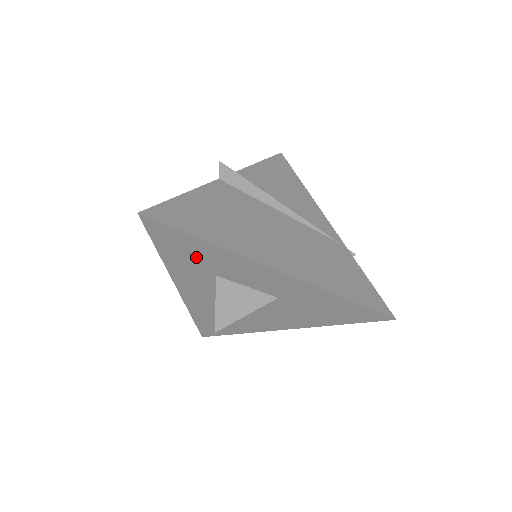
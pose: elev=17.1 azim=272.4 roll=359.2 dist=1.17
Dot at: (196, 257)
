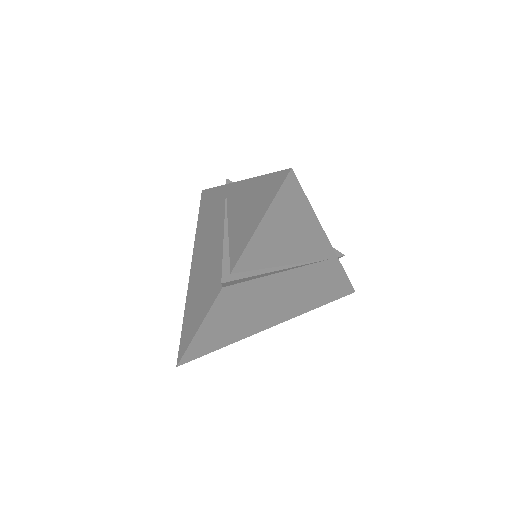
Dot at: occluded
